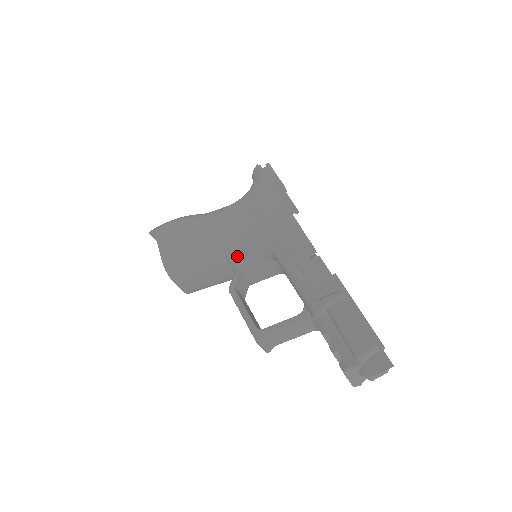
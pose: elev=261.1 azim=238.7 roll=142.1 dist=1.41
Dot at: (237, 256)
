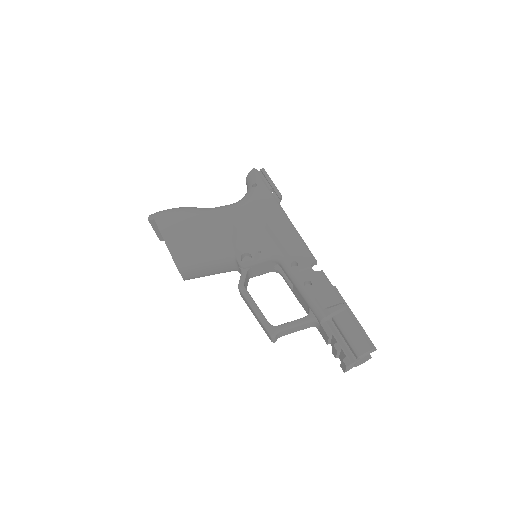
Dot at: (243, 256)
